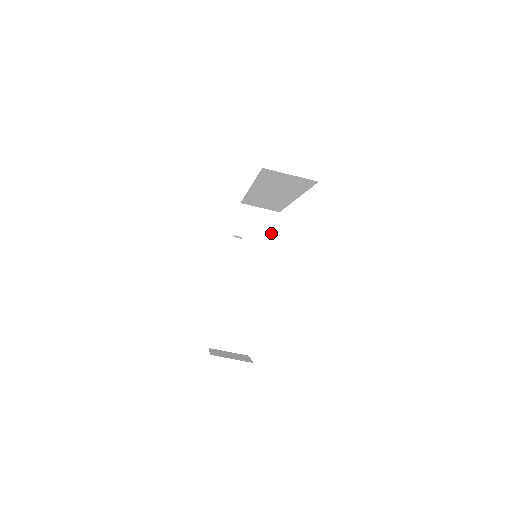
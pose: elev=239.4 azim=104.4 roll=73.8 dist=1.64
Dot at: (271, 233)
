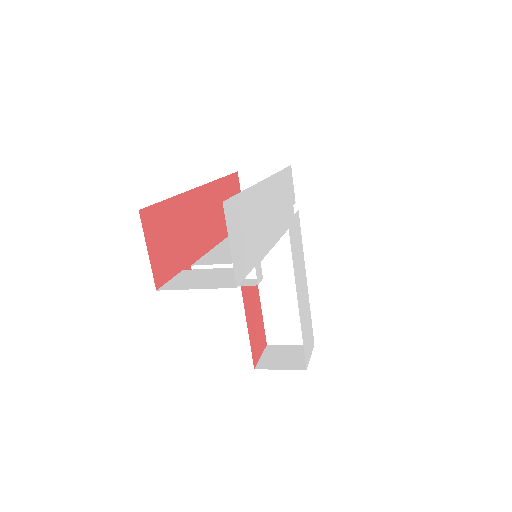
Dot at: occluded
